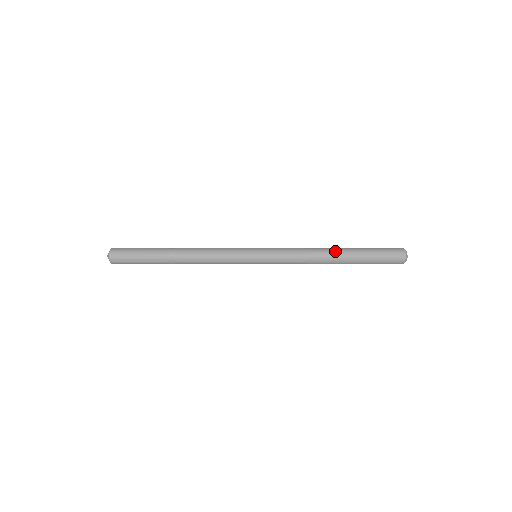
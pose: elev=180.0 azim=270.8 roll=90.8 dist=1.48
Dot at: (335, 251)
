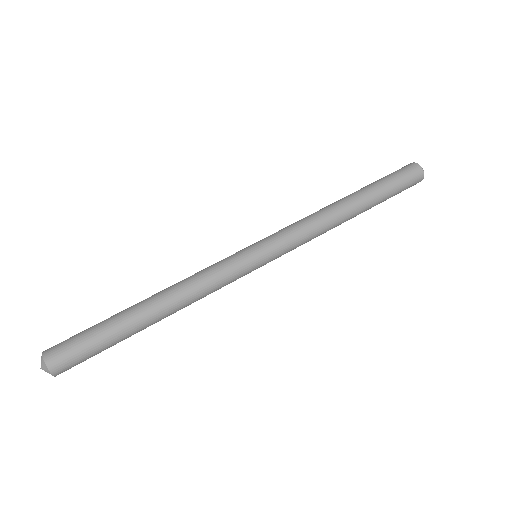
Dot at: (351, 205)
